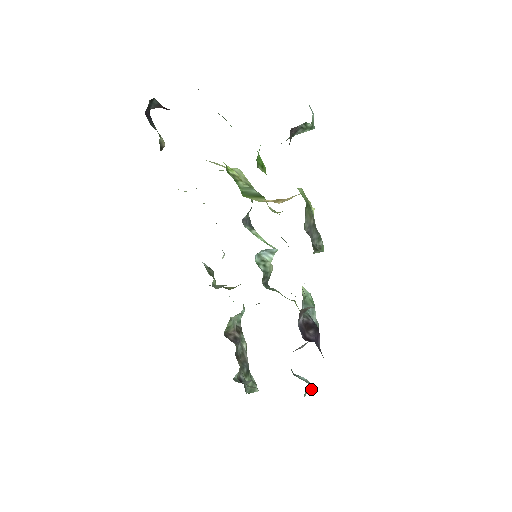
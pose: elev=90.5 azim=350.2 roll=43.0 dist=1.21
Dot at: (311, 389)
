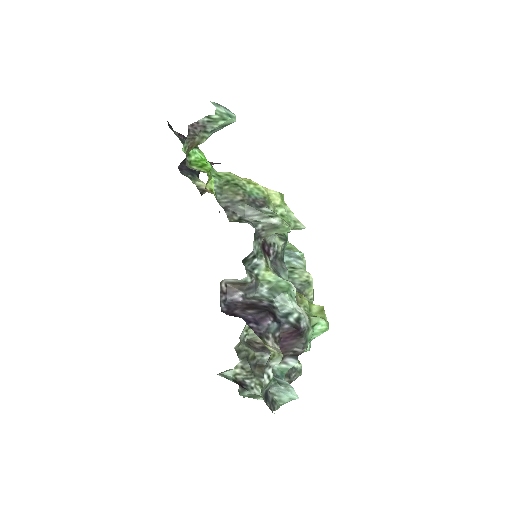
Dot at: (297, 398)
